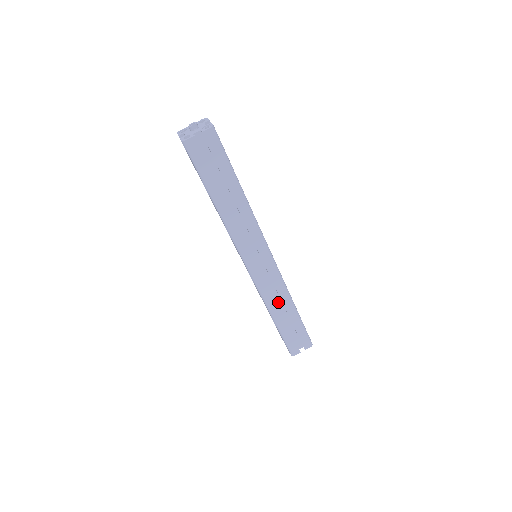
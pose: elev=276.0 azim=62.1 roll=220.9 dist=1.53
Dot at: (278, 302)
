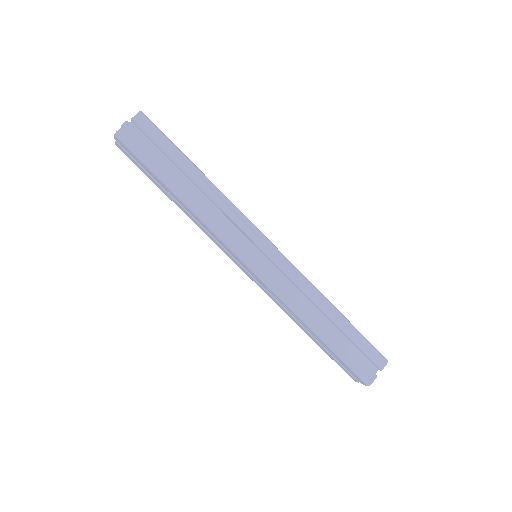
Dot at: (310, 308)
